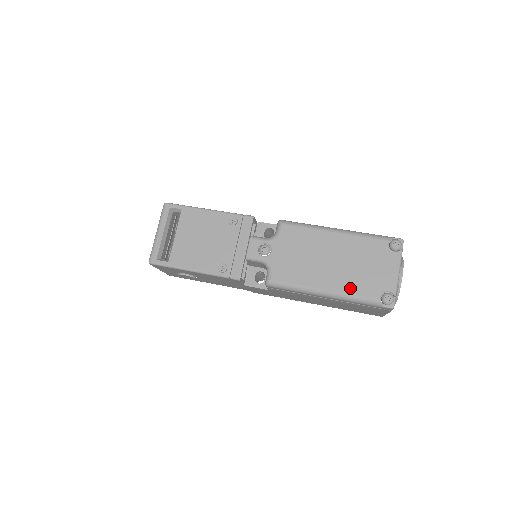
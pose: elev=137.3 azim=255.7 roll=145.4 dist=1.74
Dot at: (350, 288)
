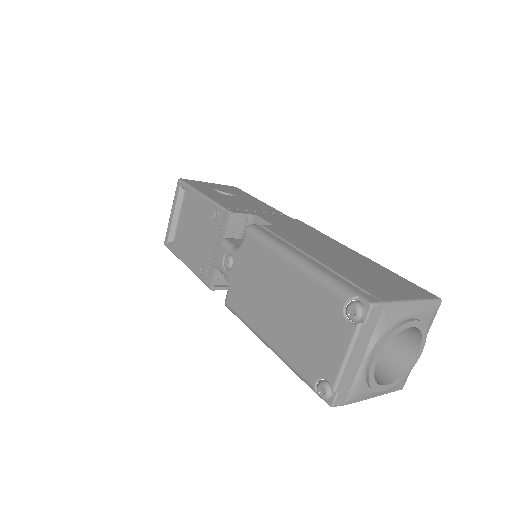
Dot at: (288, 351)
